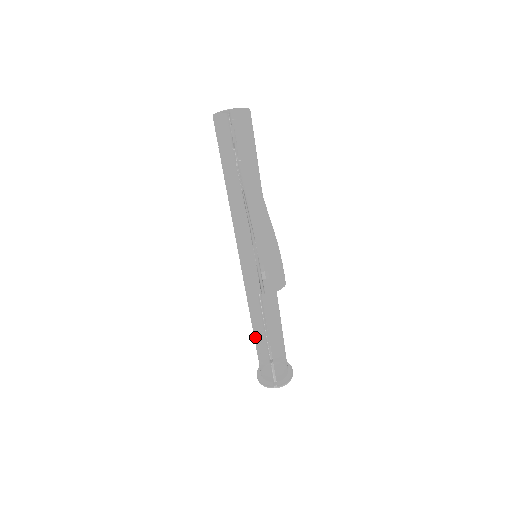
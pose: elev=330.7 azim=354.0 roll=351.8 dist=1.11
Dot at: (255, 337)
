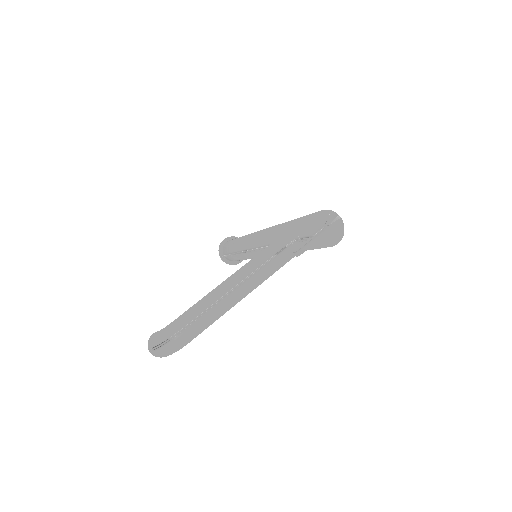
Dot at: (235, 241)
